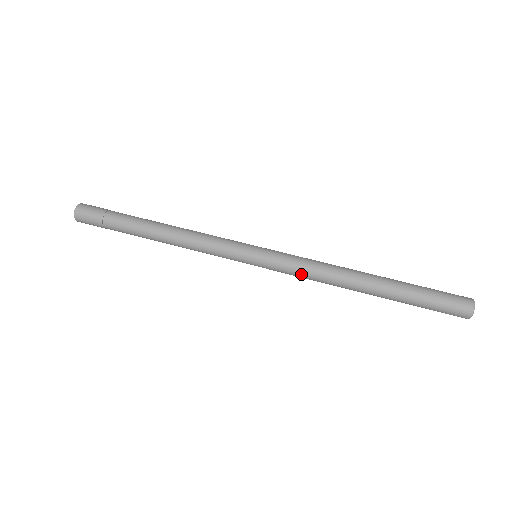
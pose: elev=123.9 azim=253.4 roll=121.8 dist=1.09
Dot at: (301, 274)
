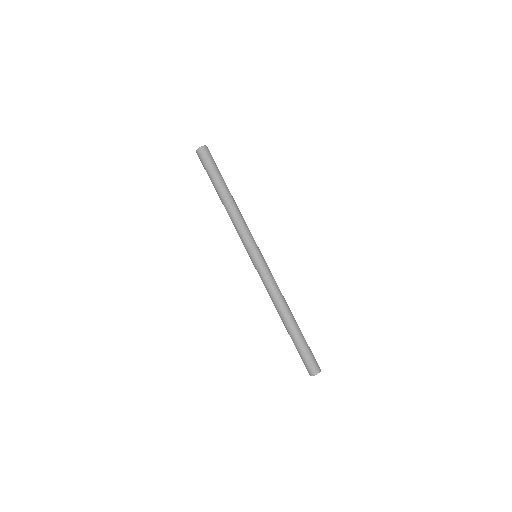
Dot at: (265, 285)
